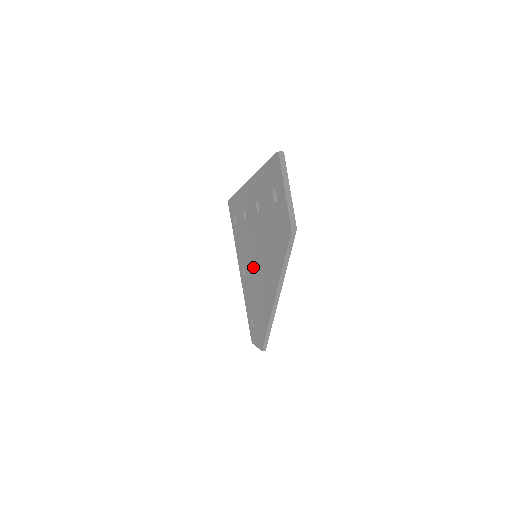
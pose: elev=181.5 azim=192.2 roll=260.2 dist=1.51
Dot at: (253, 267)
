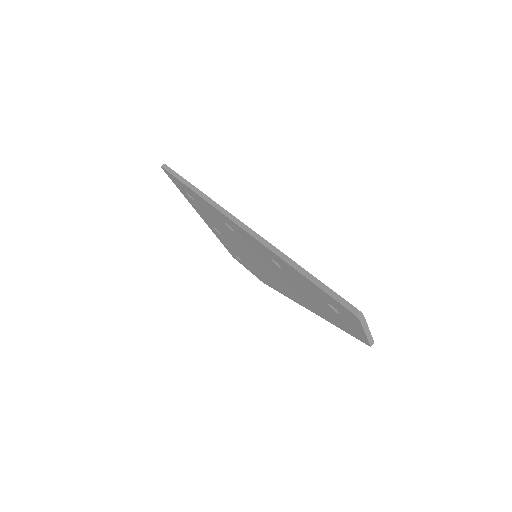
Dot at: (250, 257)
